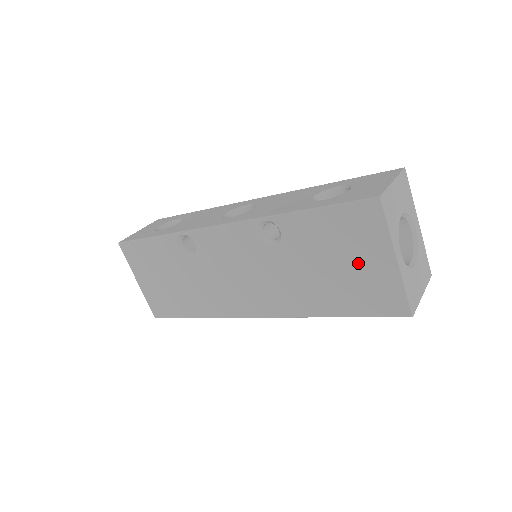
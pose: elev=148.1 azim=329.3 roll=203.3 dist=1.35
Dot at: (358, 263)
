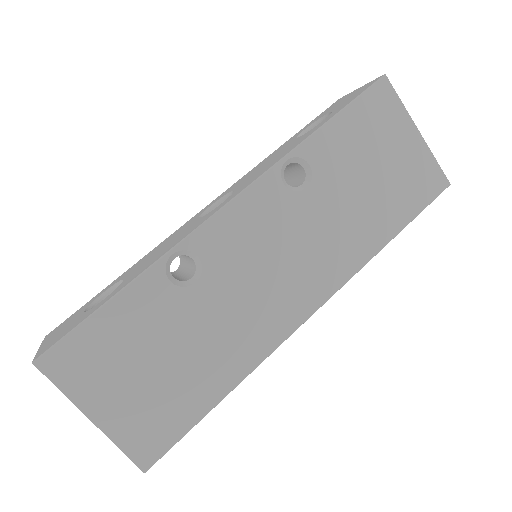
Dot at: (392, 155)
